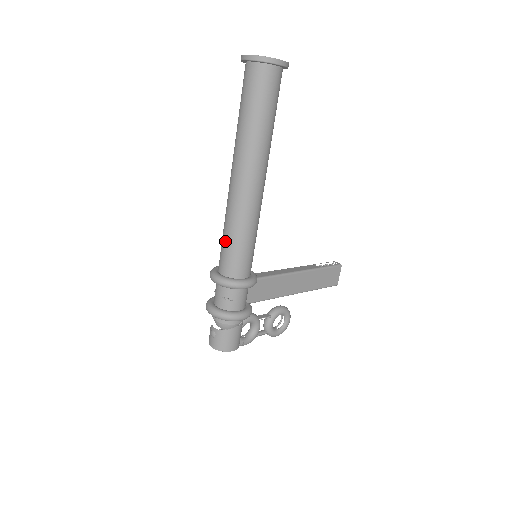
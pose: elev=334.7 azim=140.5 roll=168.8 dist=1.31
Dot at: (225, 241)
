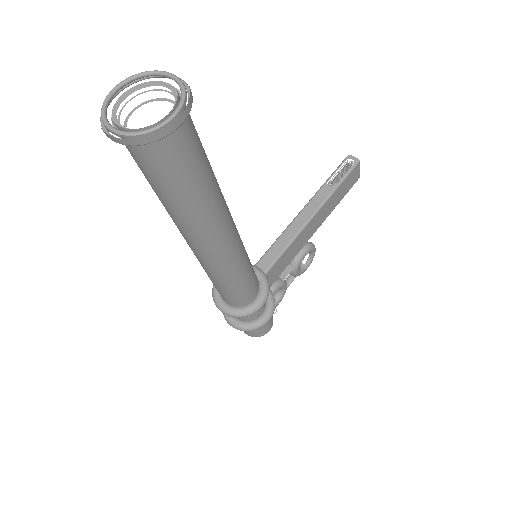
Dot at: (215, 286)
